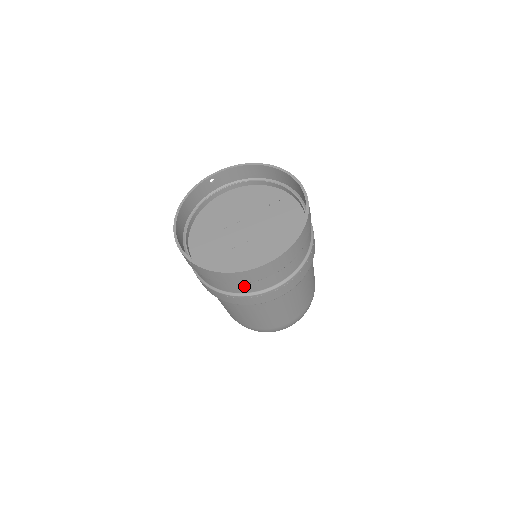
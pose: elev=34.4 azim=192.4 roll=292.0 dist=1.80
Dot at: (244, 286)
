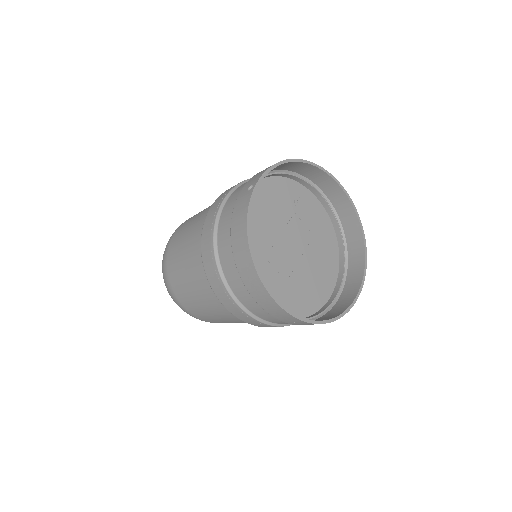
Dot at: occluded
